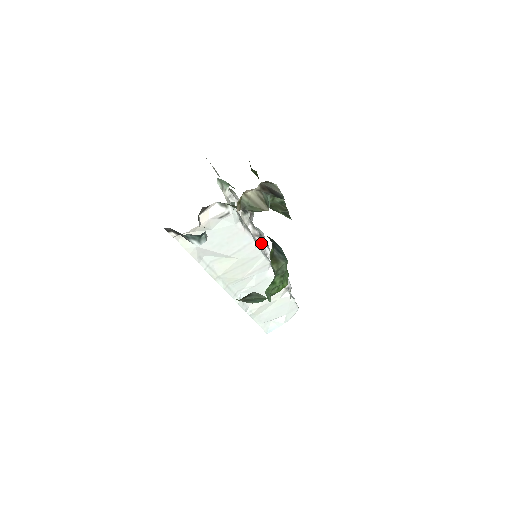
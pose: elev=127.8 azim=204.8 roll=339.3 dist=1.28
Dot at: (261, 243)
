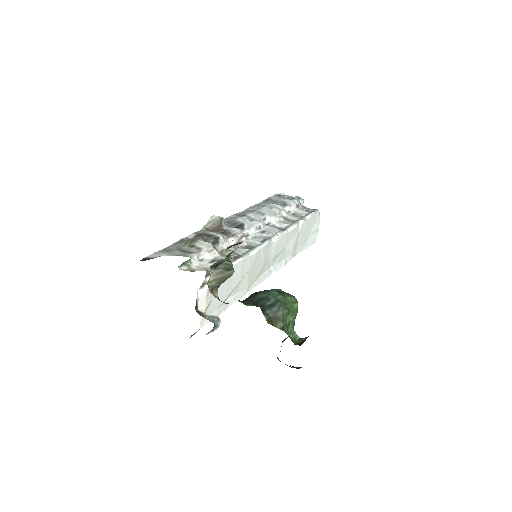
Dot at: (249, 231)
